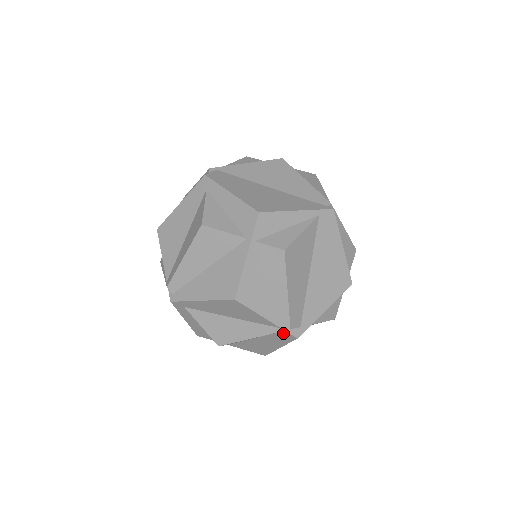
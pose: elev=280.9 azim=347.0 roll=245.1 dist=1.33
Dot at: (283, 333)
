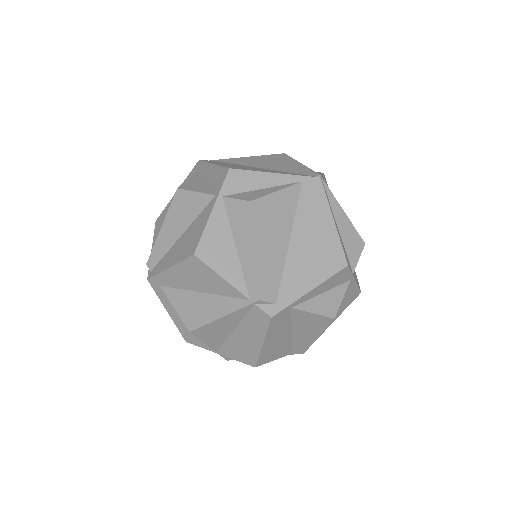
Dot at: (255, 310)
